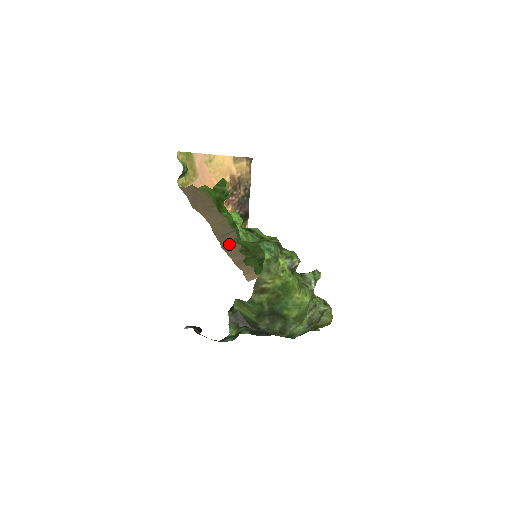
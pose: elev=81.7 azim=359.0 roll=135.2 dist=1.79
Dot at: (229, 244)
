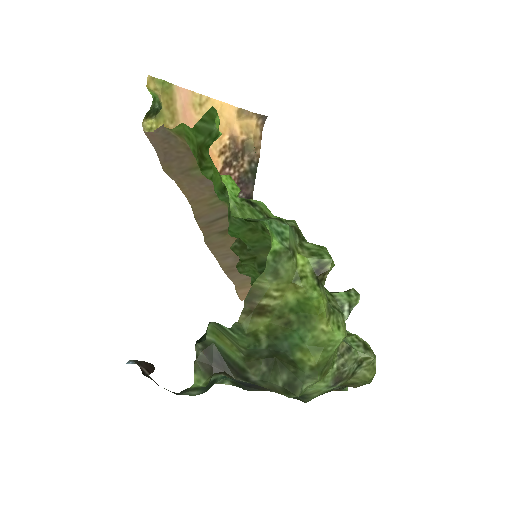
Dot at: (217, 238)
